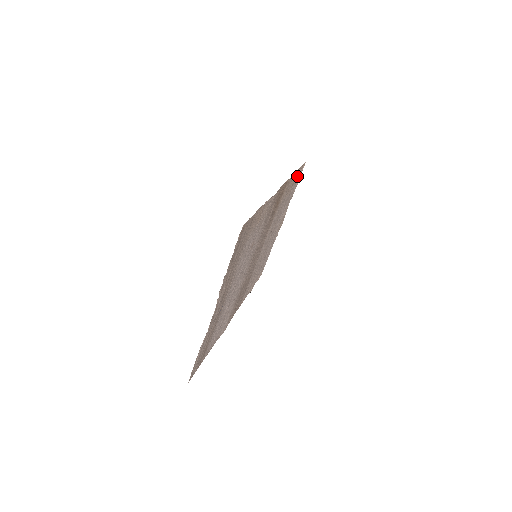
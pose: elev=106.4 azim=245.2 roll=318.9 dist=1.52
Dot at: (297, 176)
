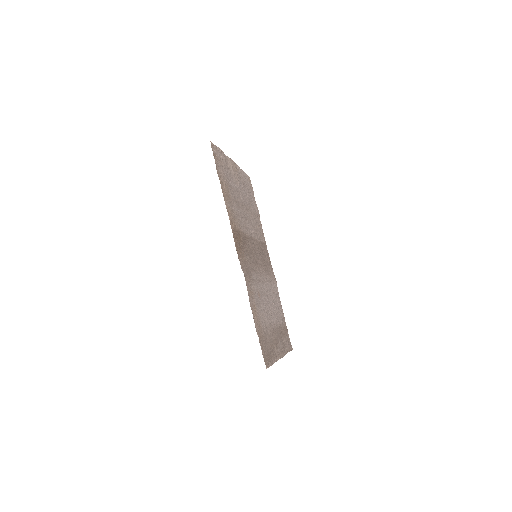
Dot at: (218, 166)
